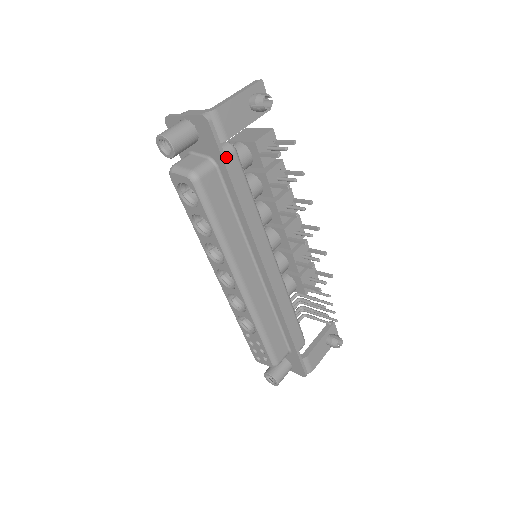
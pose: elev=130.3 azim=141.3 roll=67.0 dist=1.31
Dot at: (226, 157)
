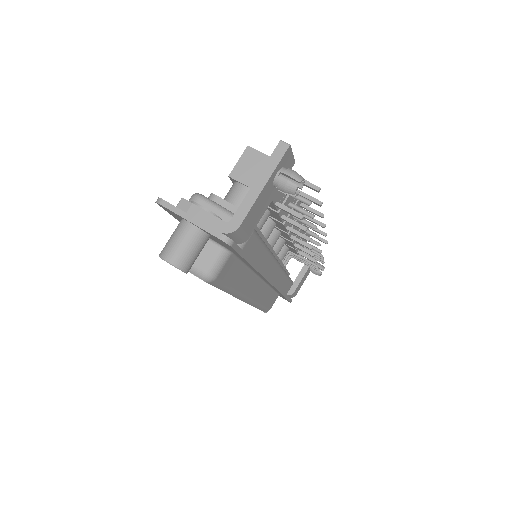
Dot at: (244, 246)
